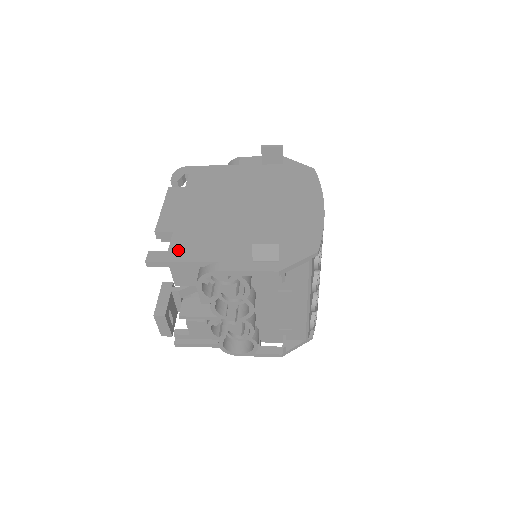
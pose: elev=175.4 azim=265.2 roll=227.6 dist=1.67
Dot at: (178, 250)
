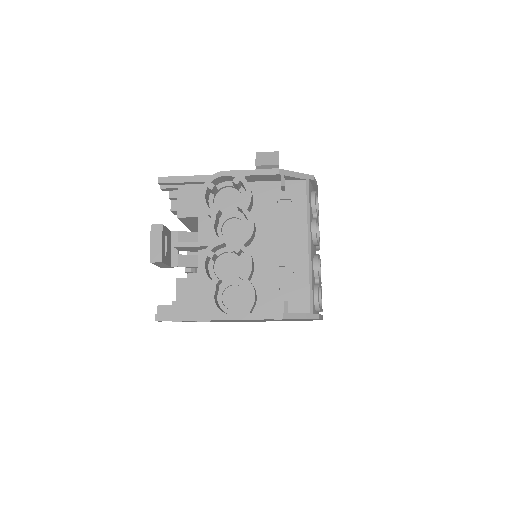
Dot at: occluded
